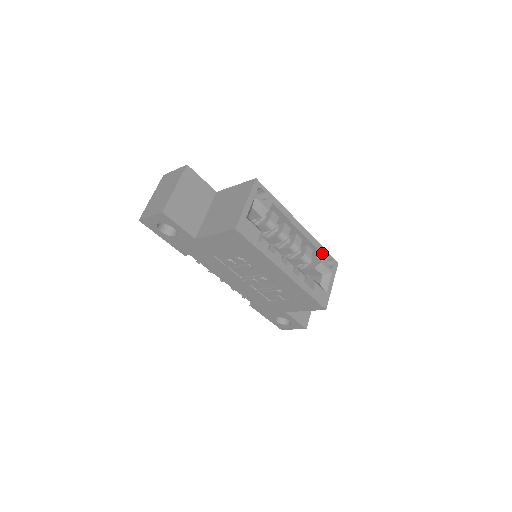
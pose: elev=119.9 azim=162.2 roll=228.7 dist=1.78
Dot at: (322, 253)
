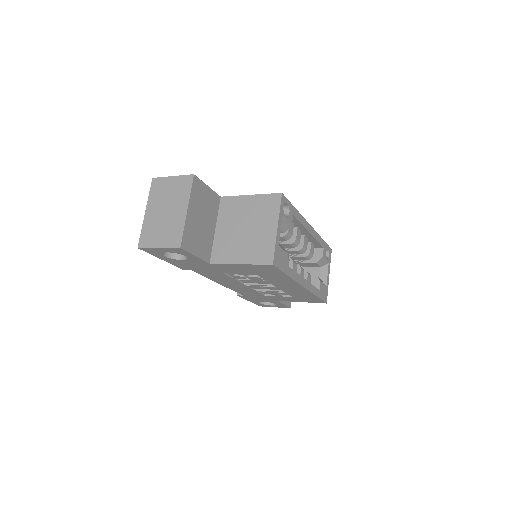
Dot at: (323, 247)
